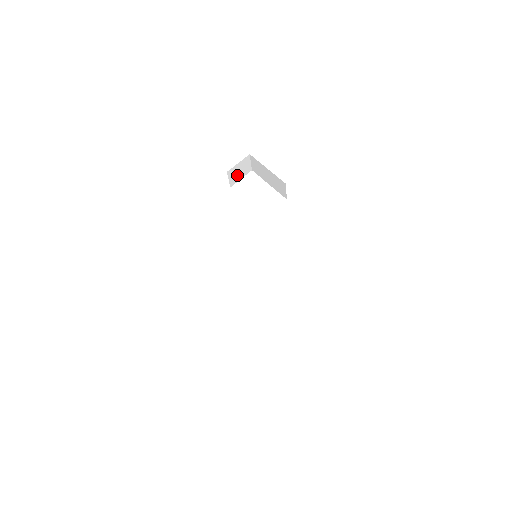
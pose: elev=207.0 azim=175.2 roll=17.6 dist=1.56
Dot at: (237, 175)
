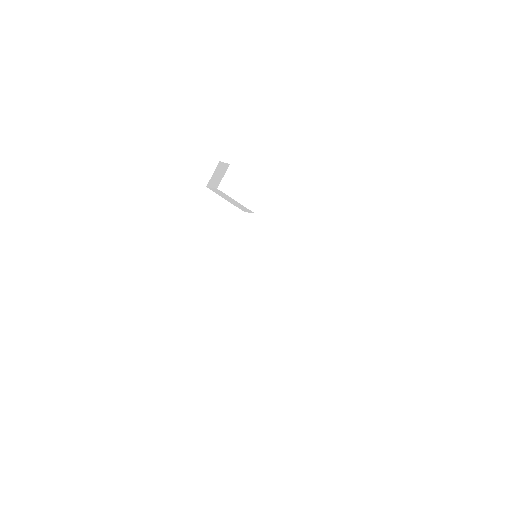
Dot at: (218, 178)
